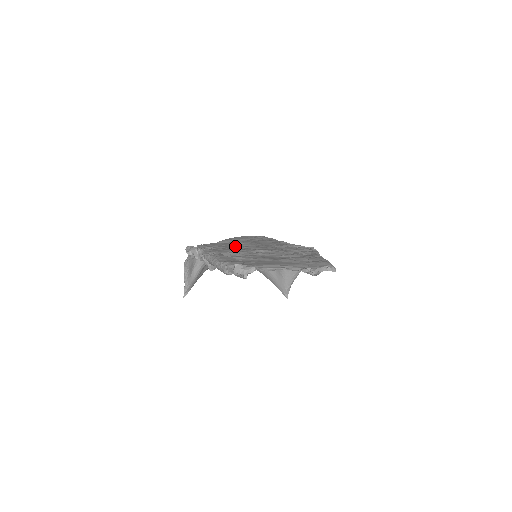
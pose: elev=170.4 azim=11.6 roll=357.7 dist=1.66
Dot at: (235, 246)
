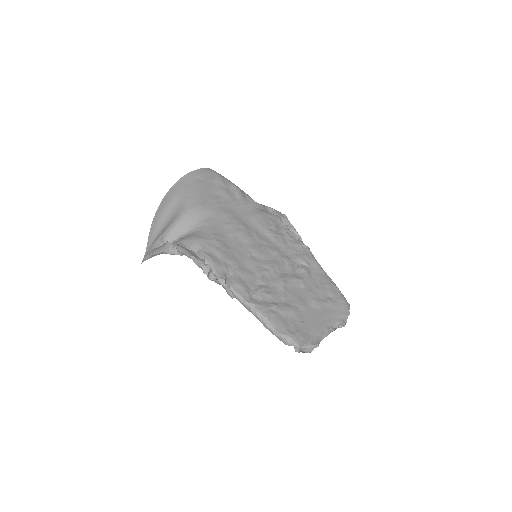
Dot at: (238, 248)
